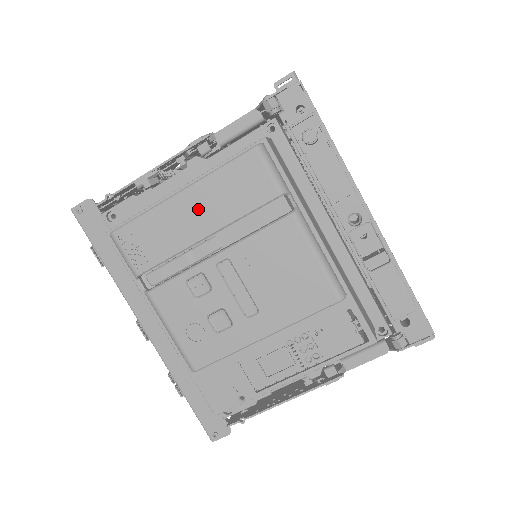
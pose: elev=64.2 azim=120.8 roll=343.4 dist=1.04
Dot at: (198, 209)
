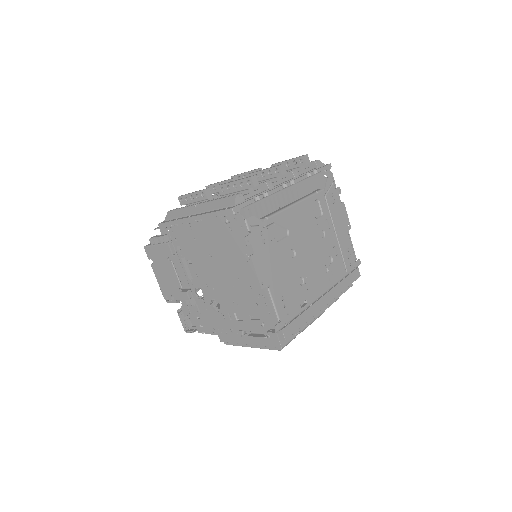
Dot at: occluded
